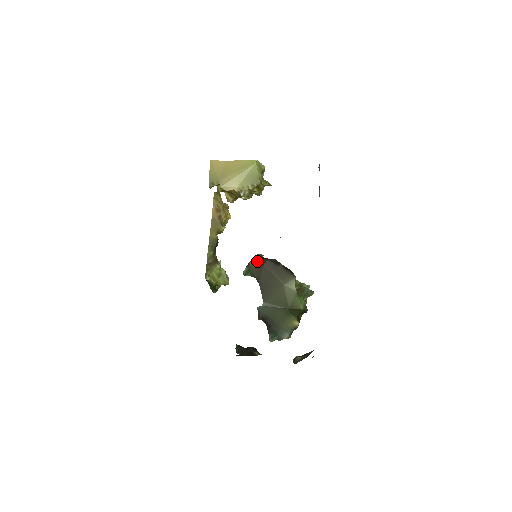
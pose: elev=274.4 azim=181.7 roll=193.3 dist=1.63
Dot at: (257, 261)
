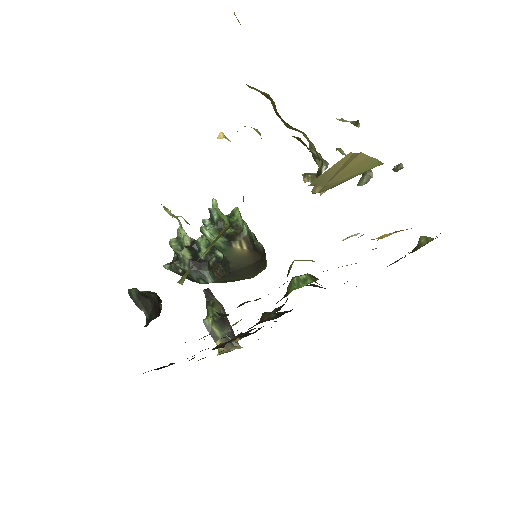
Dot at: (248, 253)
